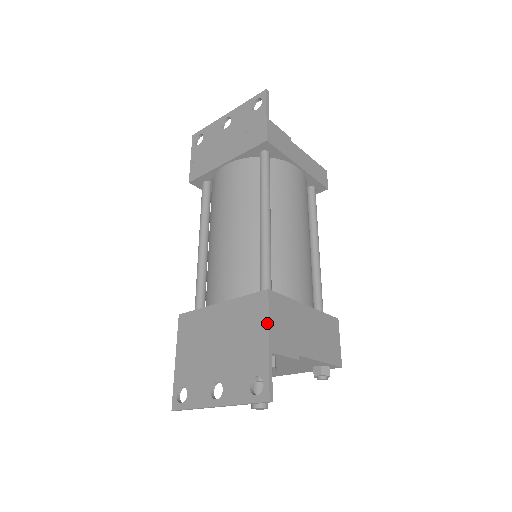
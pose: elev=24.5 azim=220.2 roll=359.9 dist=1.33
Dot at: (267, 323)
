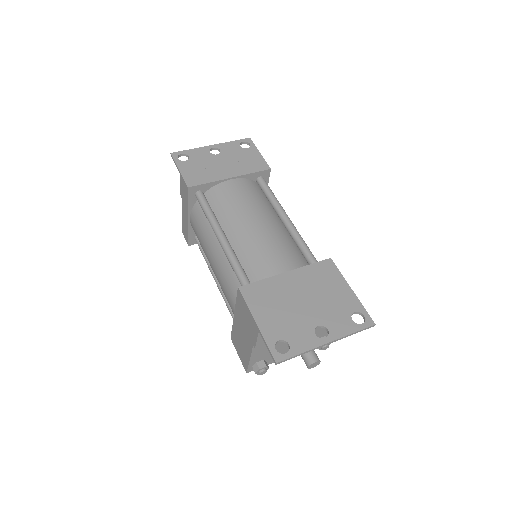
Dot at: (343, 278)
